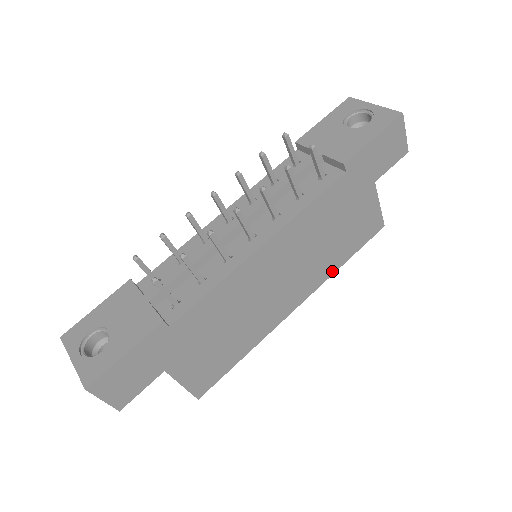
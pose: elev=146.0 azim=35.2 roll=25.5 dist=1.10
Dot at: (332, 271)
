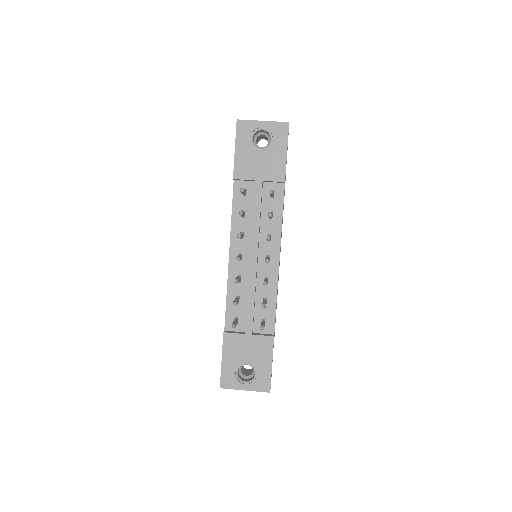
Dot at: occluded
